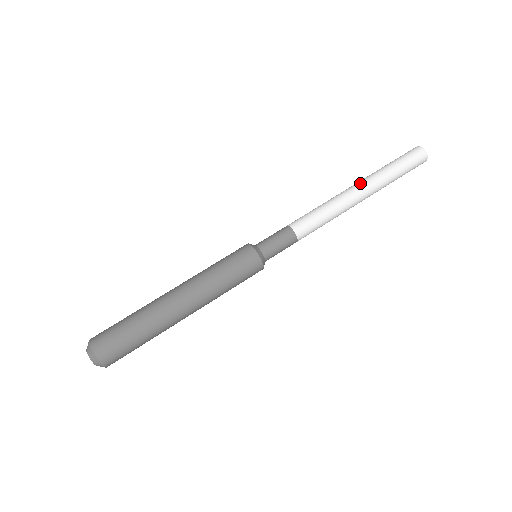
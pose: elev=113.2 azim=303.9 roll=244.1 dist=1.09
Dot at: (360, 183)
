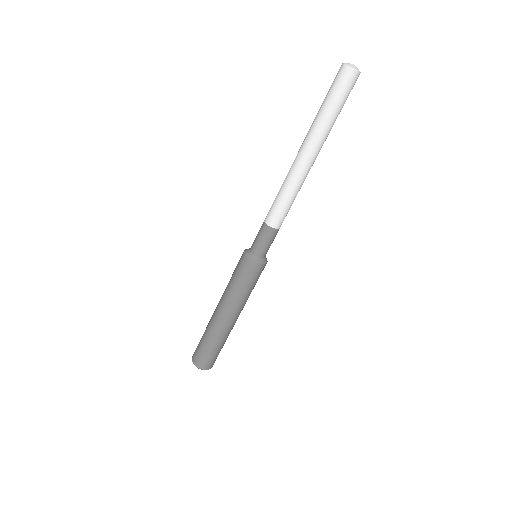
Dot at: (315, 154)
